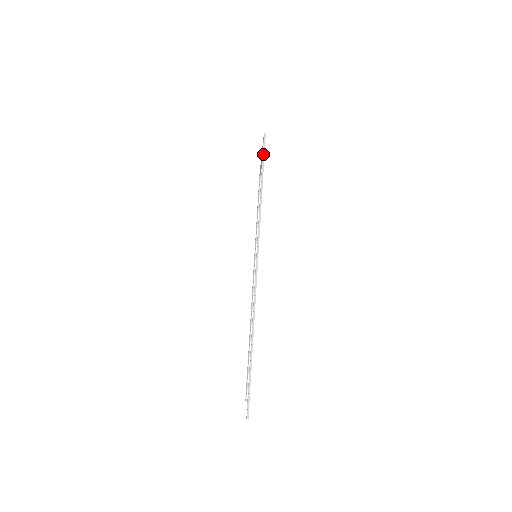
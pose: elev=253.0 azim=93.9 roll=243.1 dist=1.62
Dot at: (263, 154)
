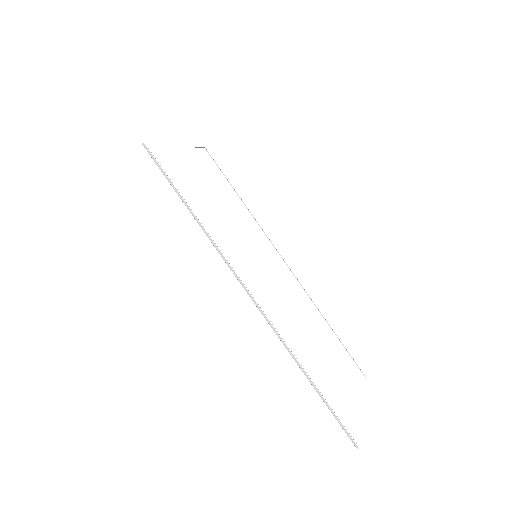
Dot at: (160, 169)
